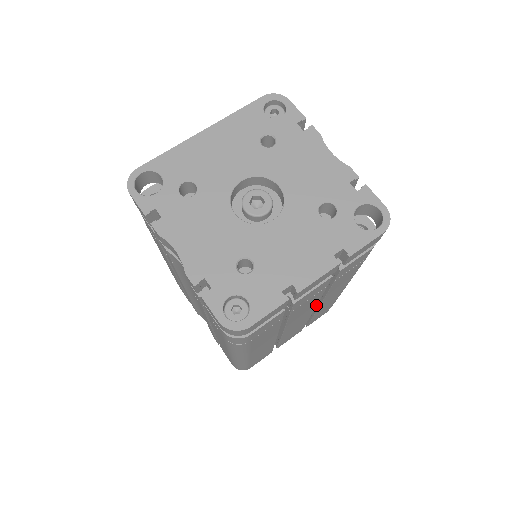
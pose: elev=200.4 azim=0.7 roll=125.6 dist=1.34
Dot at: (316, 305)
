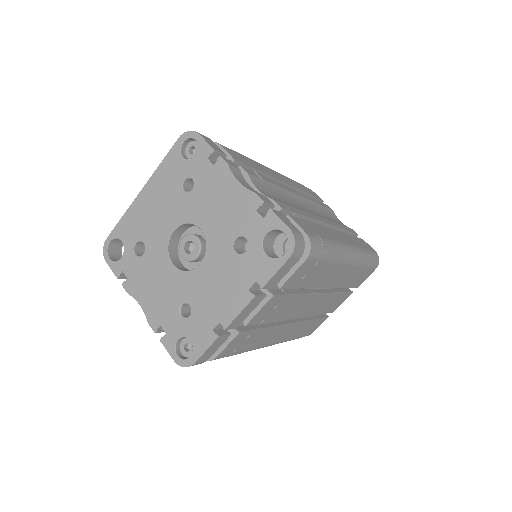
Dot at: (315, 293)
